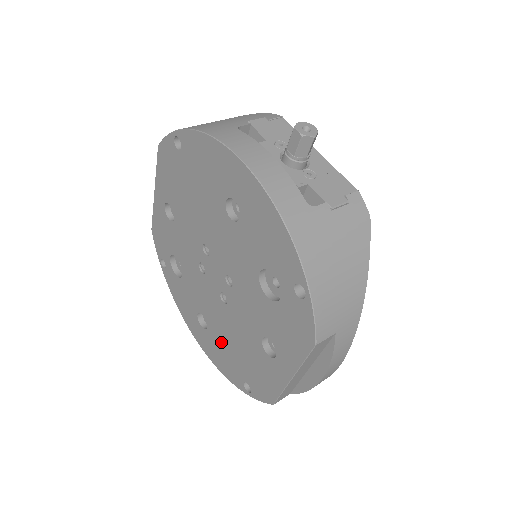
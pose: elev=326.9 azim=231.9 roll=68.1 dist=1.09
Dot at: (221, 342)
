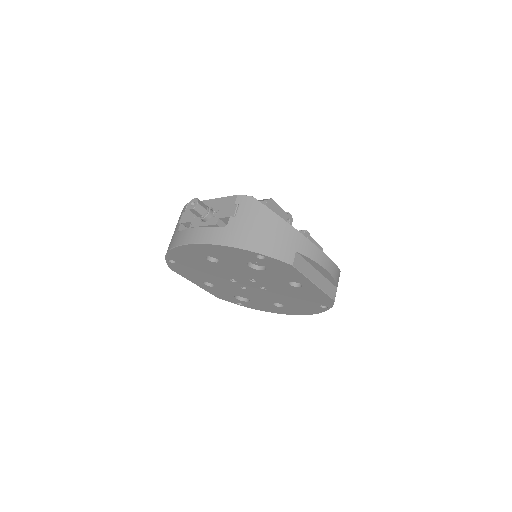
Dot at: (293, 304)
